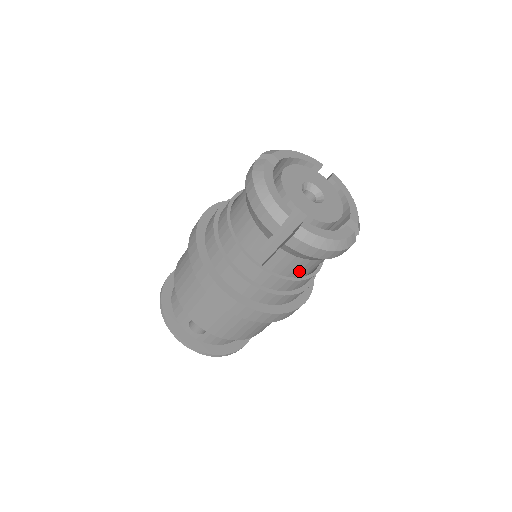
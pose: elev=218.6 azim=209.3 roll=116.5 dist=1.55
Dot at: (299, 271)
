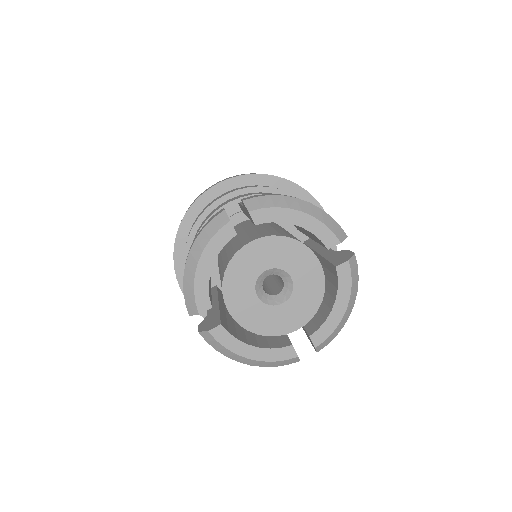
Dot at: occluded
